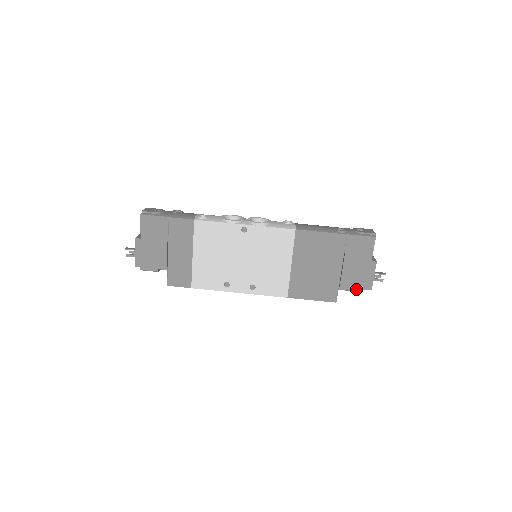
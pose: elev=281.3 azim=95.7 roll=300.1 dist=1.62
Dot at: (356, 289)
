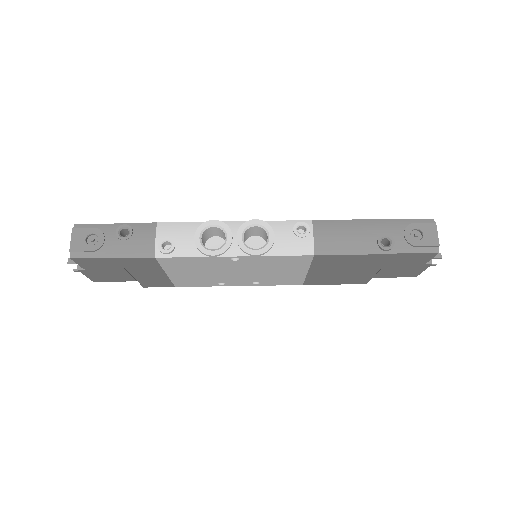
Dot at: (396, 277)
